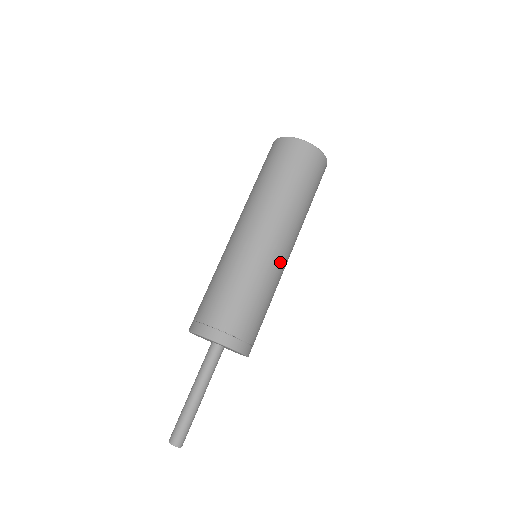
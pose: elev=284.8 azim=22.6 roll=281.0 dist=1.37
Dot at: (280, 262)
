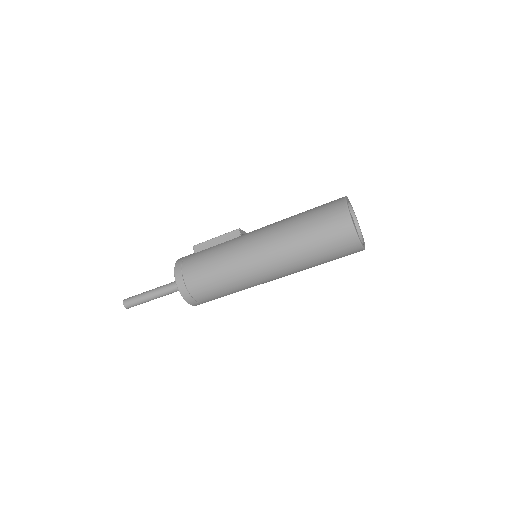
Dot at: occluded
